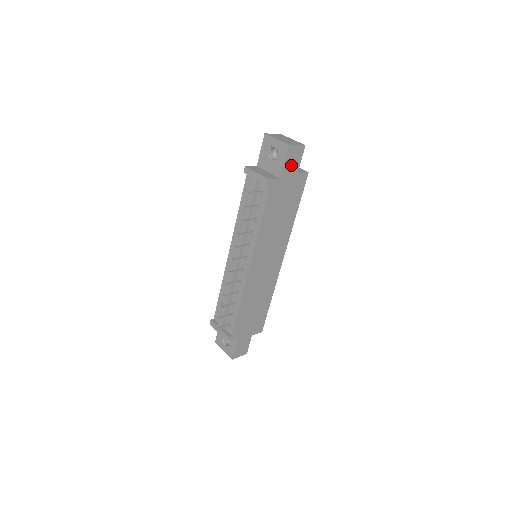
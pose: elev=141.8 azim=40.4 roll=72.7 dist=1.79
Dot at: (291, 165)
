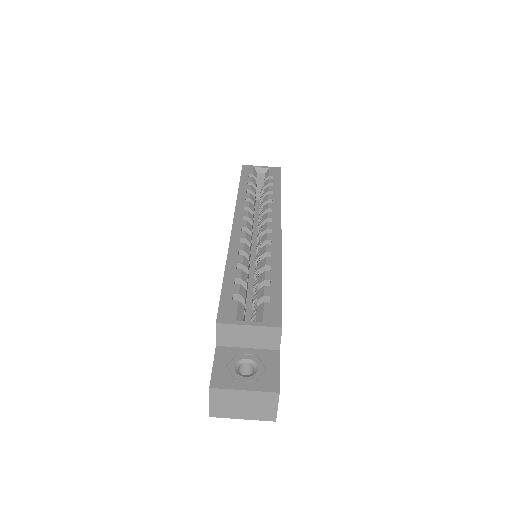
Dot at: occluded
